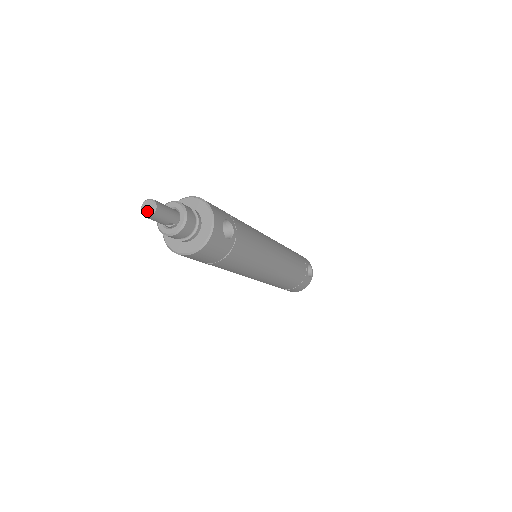
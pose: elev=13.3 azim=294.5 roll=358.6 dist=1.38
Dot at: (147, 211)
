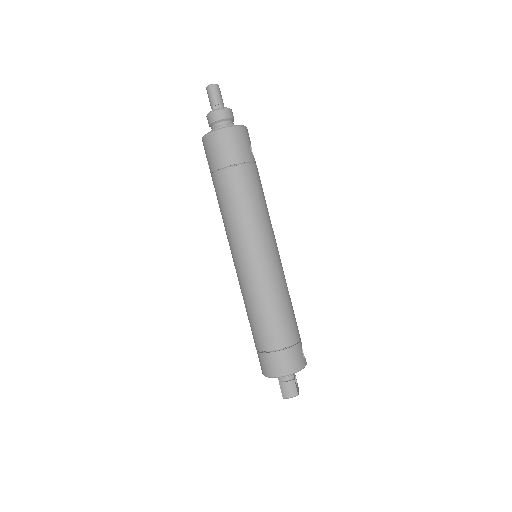
Dot at: (211, 85)
